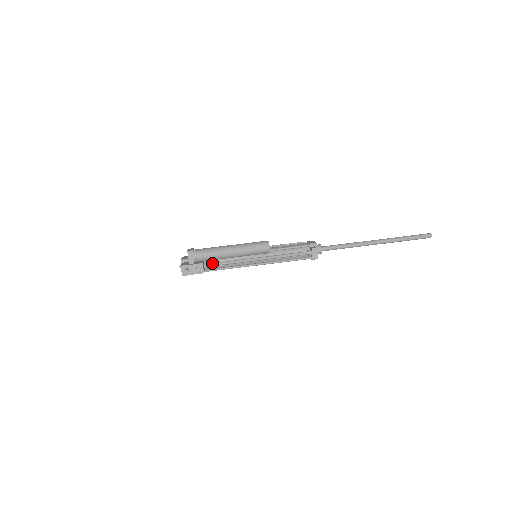
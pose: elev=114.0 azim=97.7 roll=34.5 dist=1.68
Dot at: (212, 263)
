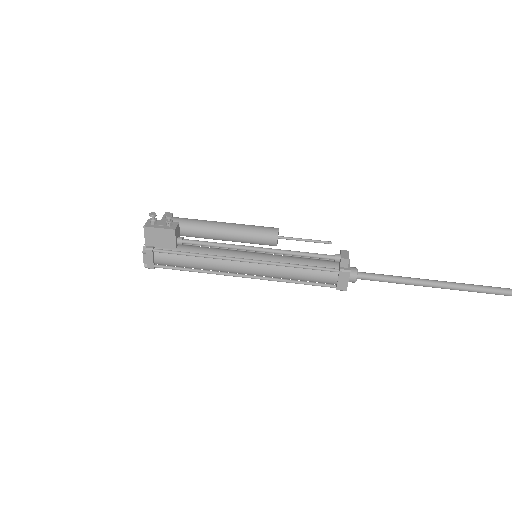
Dot at: (191, 240)
